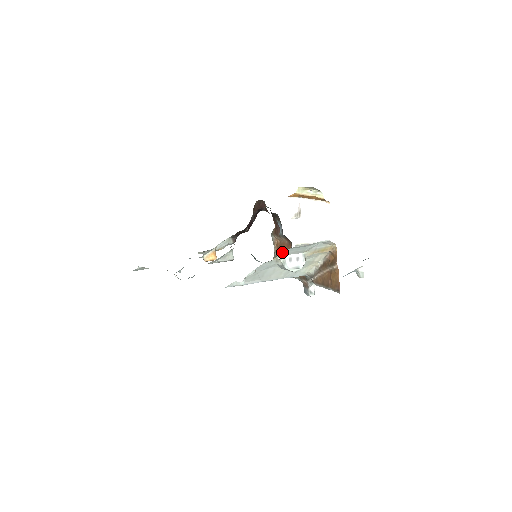
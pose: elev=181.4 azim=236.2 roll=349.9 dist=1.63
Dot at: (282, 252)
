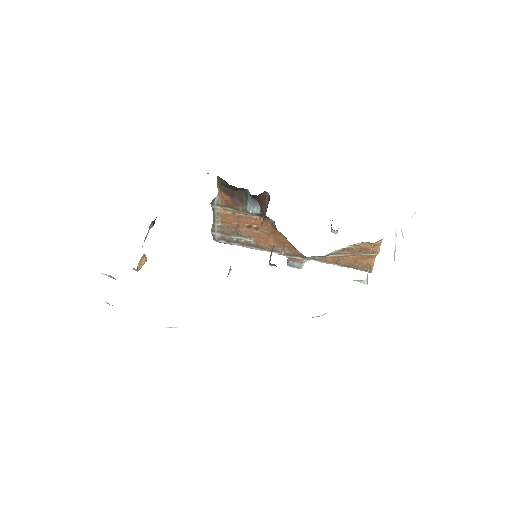
Dot at: (240, 225)
